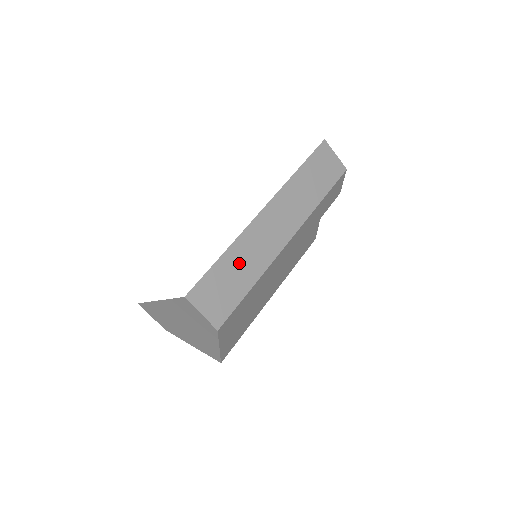
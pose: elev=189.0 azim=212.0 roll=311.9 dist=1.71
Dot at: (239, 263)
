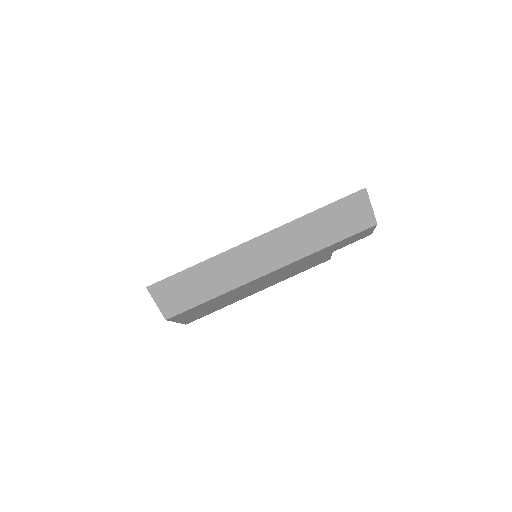
Dot at: (208, 277)
